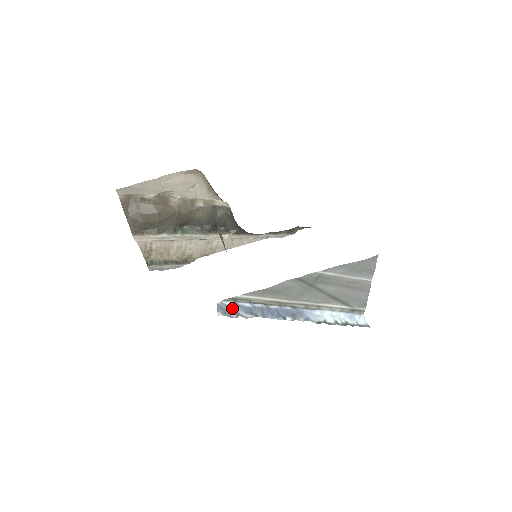
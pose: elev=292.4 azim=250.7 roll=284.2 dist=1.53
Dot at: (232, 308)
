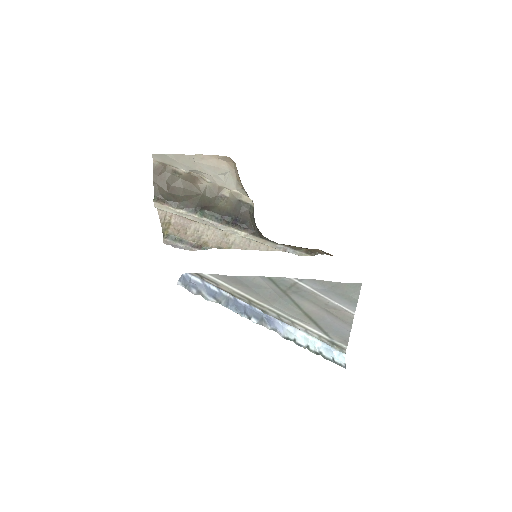
Dot at: (196, 284)
